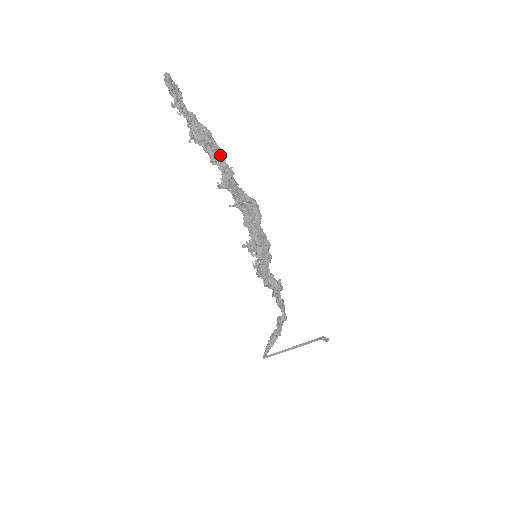
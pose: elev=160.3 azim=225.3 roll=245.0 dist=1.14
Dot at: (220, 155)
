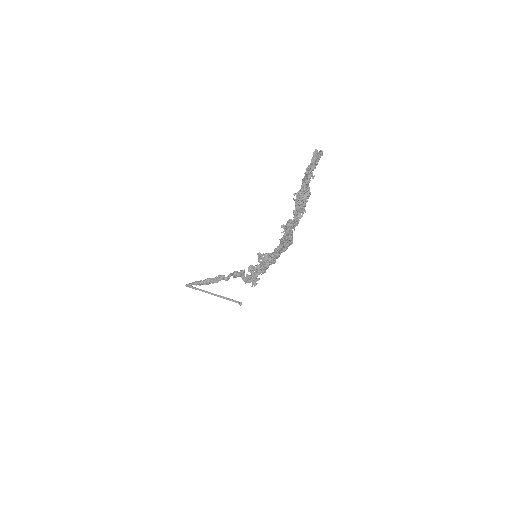
Dot at: (303, 213)
